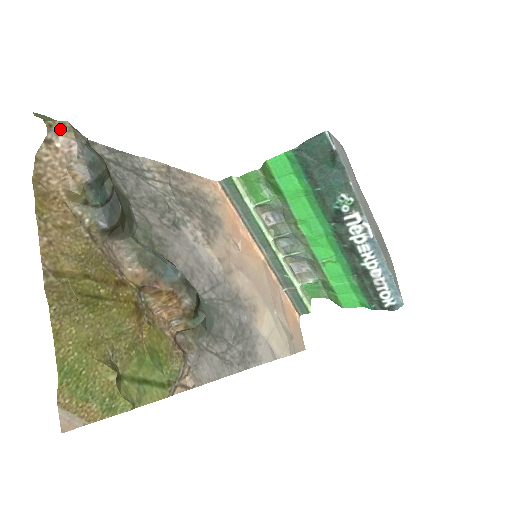
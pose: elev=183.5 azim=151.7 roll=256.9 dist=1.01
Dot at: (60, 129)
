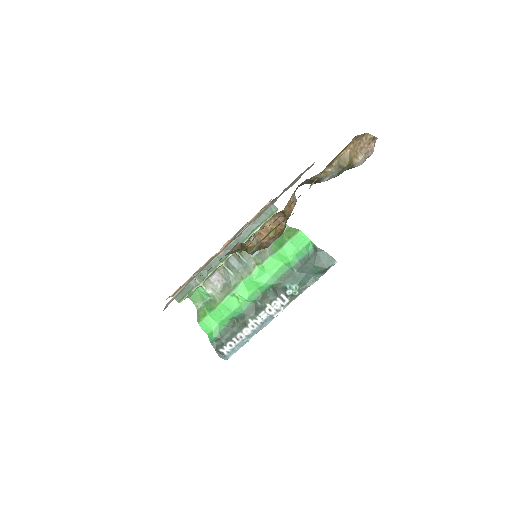
Dot at: occluded
